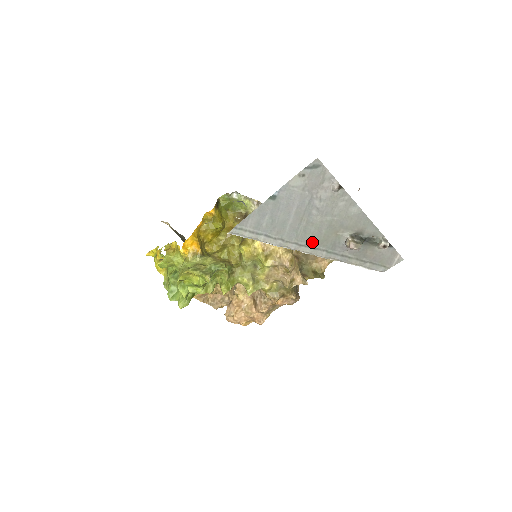
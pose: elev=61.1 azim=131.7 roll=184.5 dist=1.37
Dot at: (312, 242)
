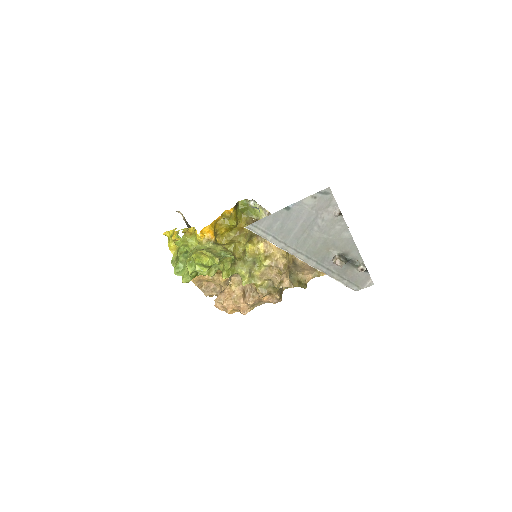
Dot at: (307, 252)
